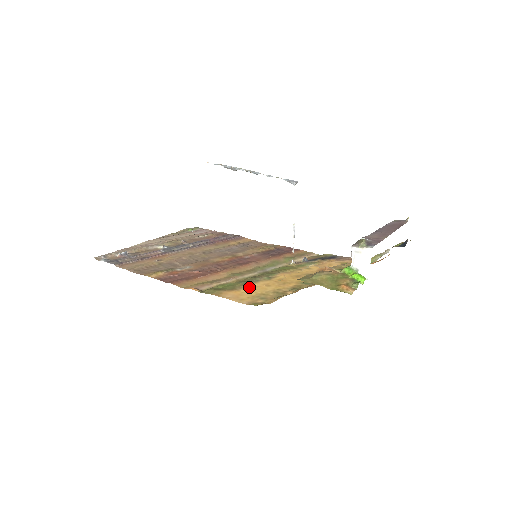
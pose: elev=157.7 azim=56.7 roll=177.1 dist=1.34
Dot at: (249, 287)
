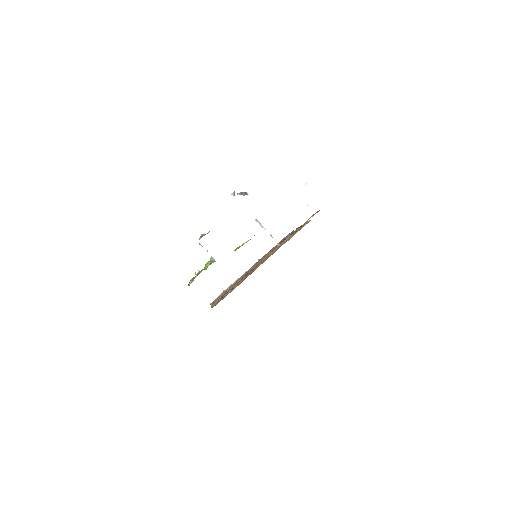
Dot at: occluded
